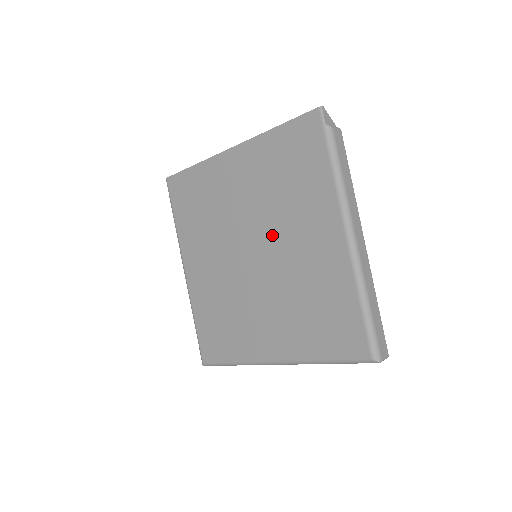
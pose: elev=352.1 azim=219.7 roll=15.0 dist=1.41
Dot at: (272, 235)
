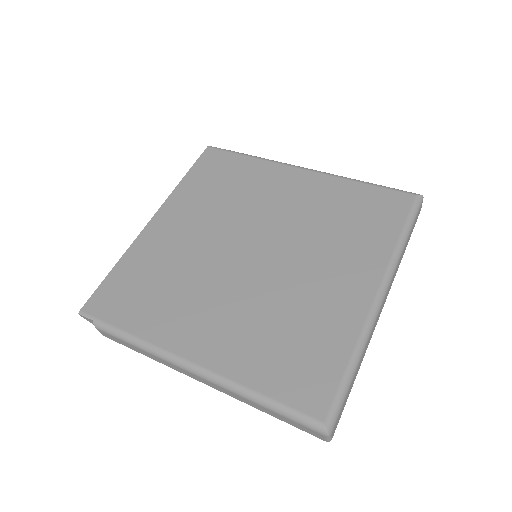
Dot at: (254, 223)
